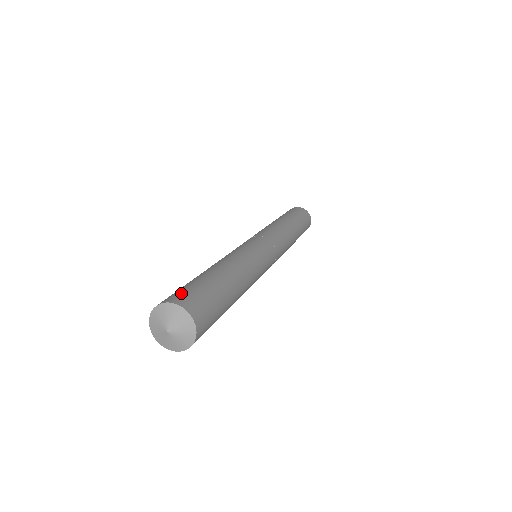
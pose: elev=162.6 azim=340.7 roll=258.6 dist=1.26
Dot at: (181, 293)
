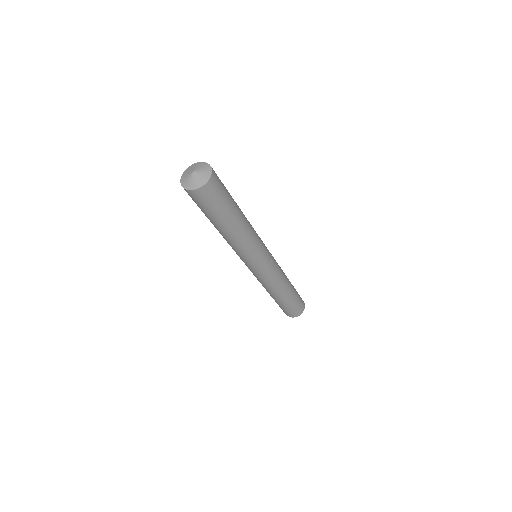
Dot at: occluded
